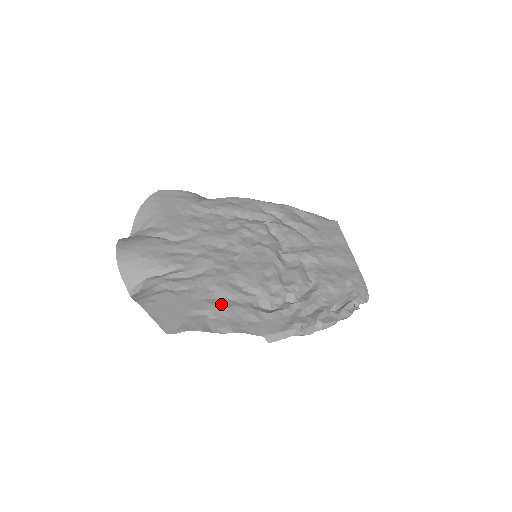
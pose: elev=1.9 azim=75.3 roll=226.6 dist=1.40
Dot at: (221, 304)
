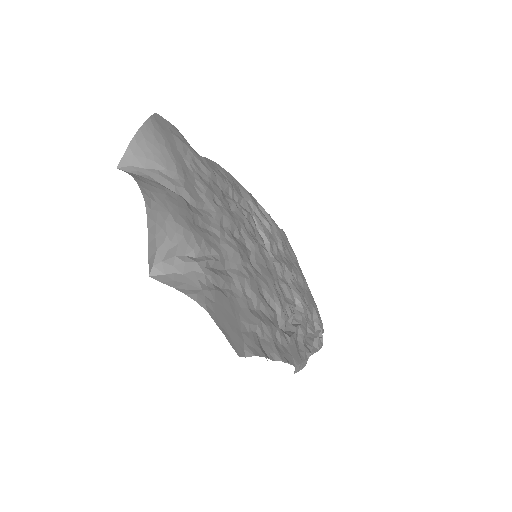
Dot at: (263, 319)
